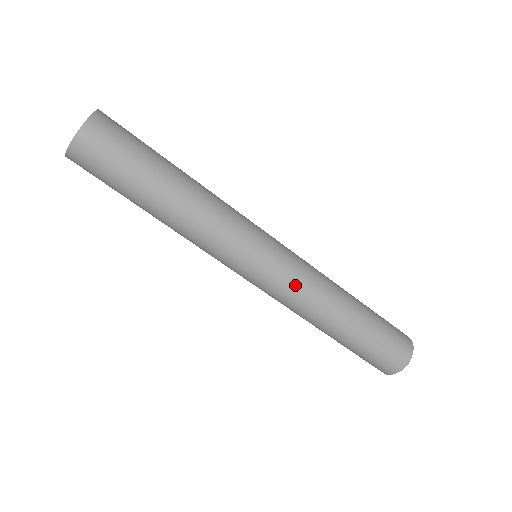
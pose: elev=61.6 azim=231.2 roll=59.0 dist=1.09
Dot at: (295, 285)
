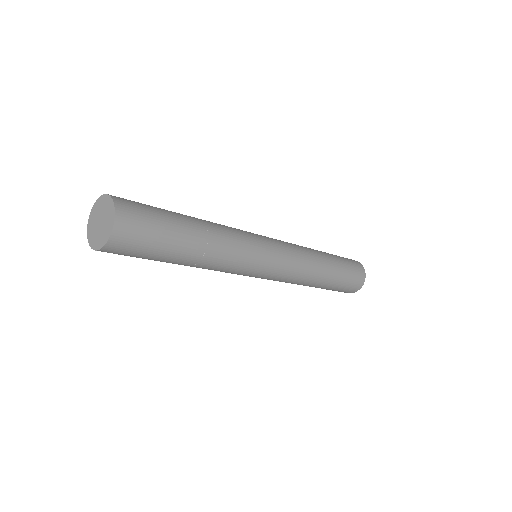
Dot at: occluded
